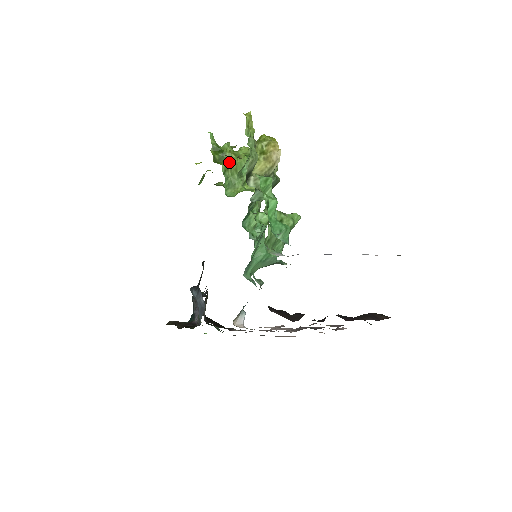
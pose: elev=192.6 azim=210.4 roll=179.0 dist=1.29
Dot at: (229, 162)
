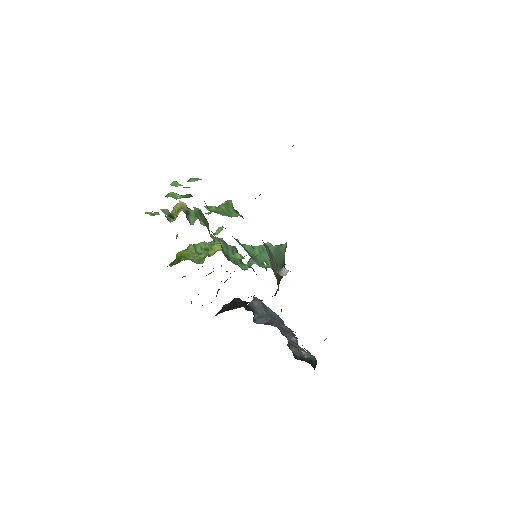
Dot at: (183, 255)
